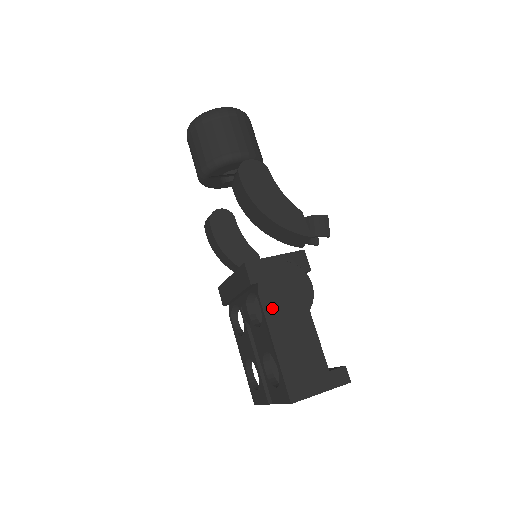
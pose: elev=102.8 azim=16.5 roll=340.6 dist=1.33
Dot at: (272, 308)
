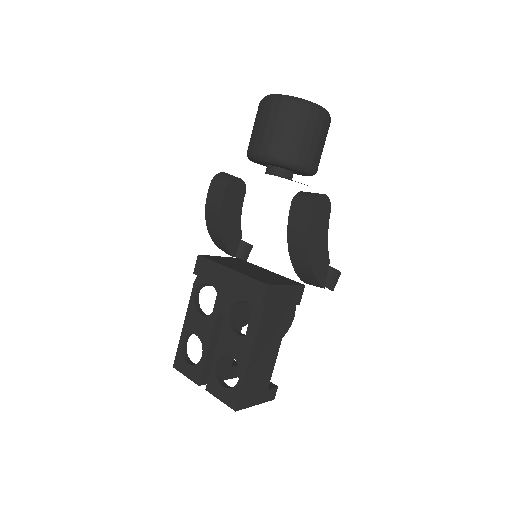
Dot at: (263, 331)
